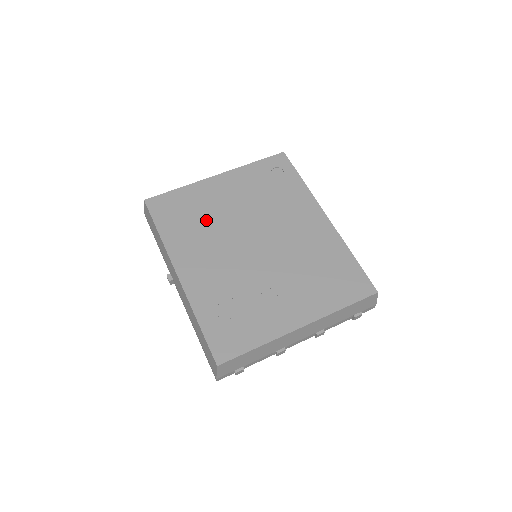
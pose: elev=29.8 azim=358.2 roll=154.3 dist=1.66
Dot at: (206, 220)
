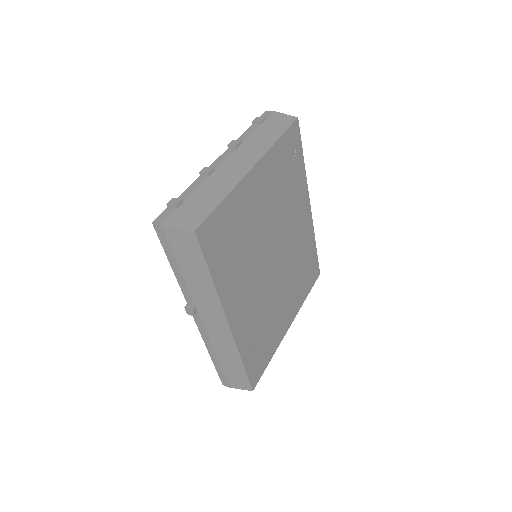
Dot at: (247, 243)
